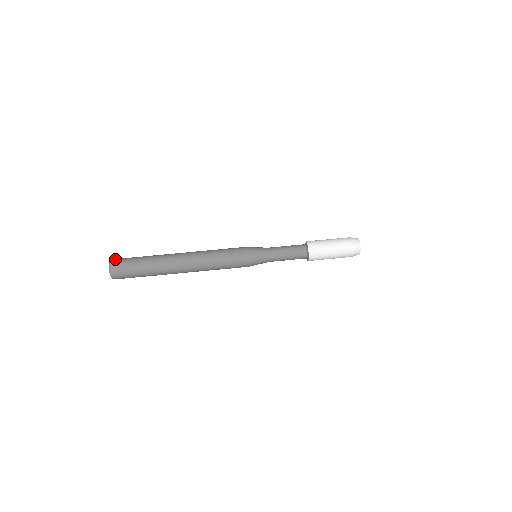
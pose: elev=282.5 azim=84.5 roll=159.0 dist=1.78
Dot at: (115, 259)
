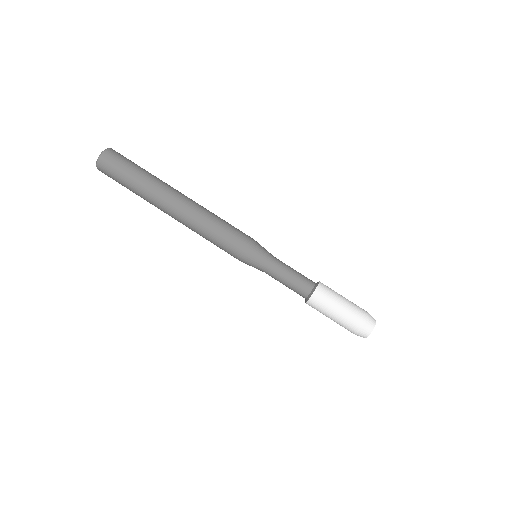
Dot at: (113, 150)
